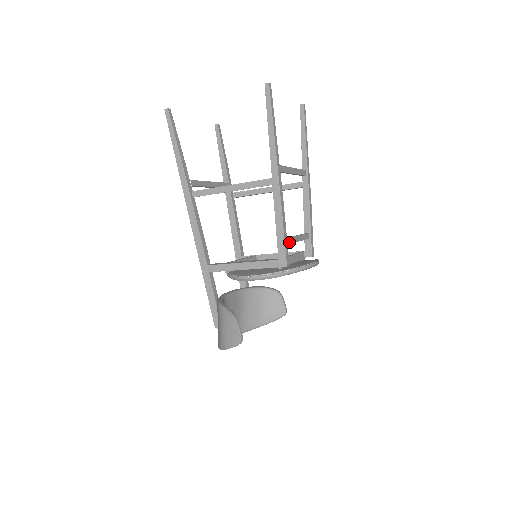
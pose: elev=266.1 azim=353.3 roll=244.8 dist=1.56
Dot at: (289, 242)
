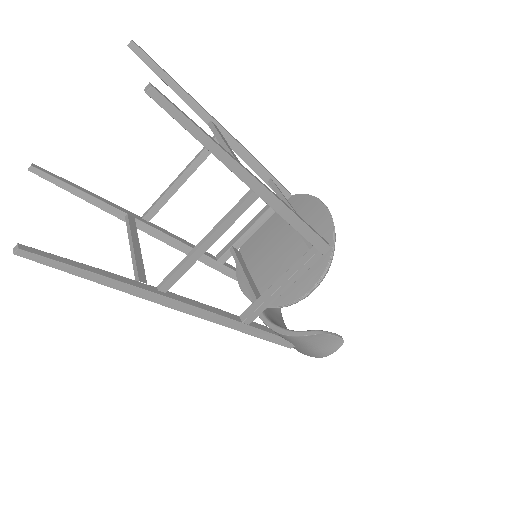
Dot at: occluded
